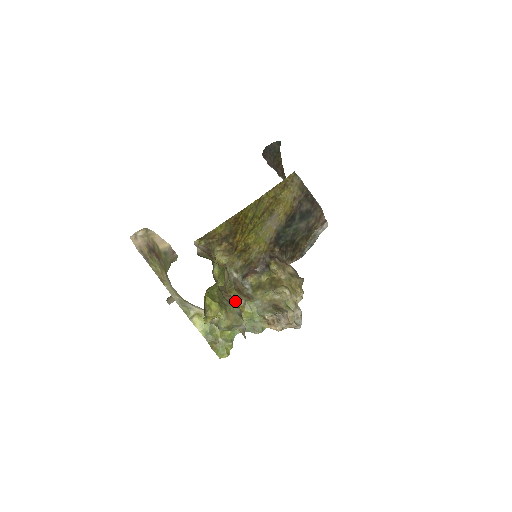
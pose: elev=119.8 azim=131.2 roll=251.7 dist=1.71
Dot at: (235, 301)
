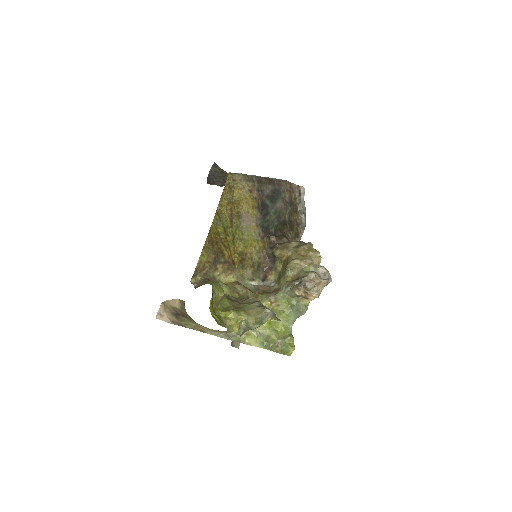
Dot at: (252, 300)
